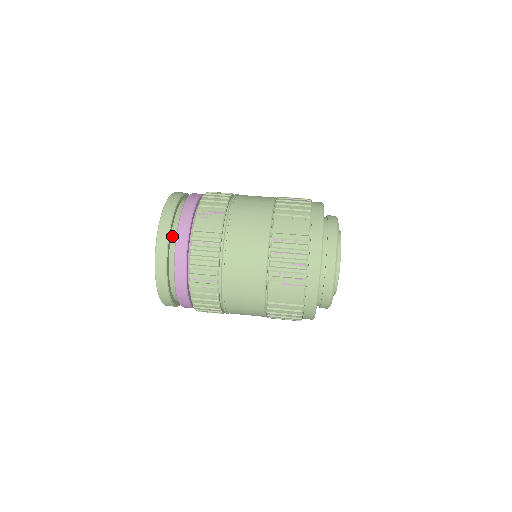
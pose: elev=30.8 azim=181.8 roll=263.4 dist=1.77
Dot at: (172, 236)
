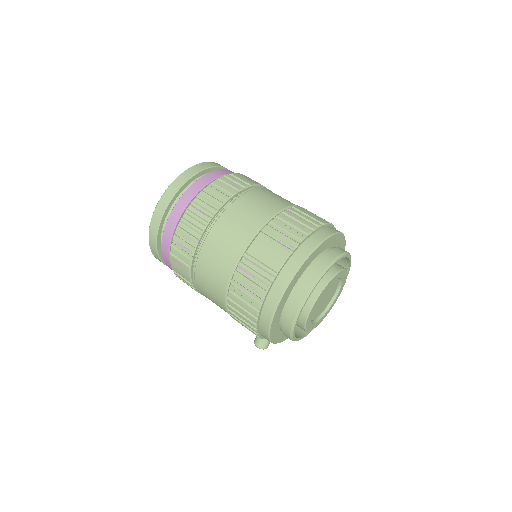
Dot at: occluded
